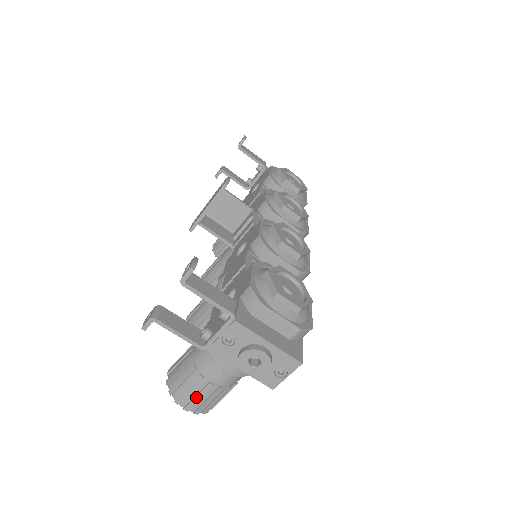
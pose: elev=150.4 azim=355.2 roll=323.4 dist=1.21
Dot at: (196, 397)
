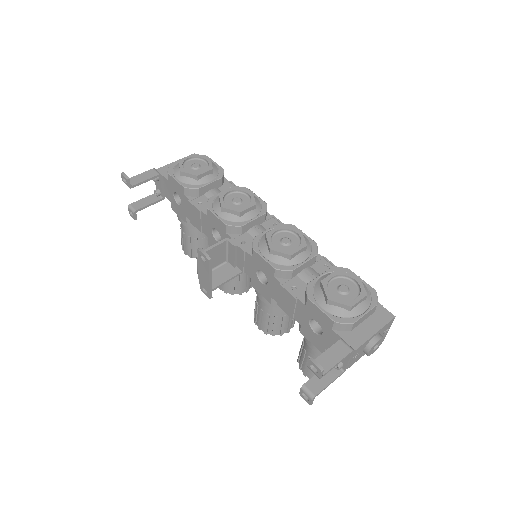
Dot at: occluded
